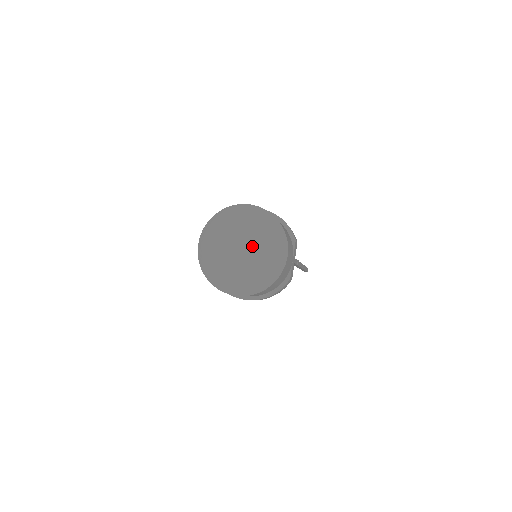
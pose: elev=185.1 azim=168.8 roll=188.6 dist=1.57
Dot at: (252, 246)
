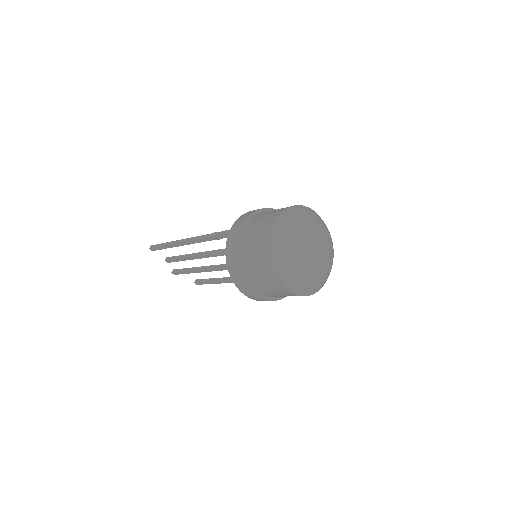
Dot at: (328, 254)
